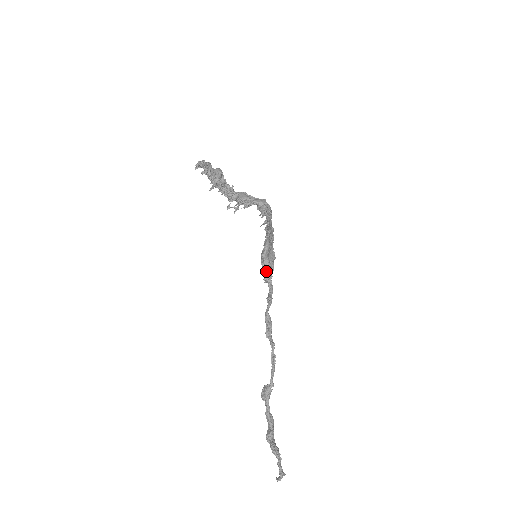
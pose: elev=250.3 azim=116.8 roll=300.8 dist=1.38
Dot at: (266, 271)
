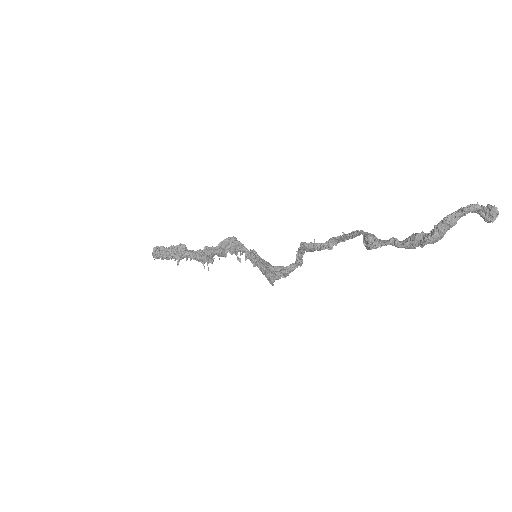
Dot at: (281, 270)
